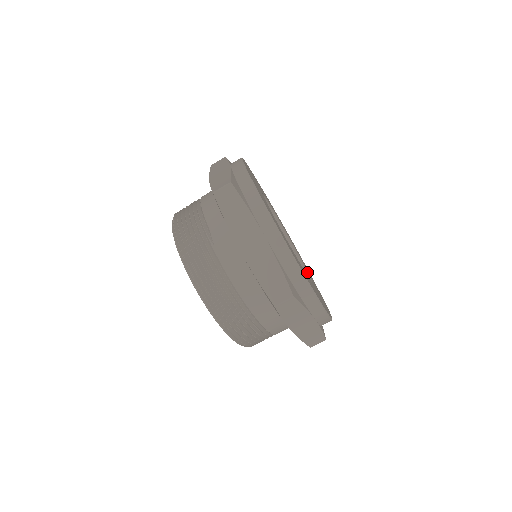
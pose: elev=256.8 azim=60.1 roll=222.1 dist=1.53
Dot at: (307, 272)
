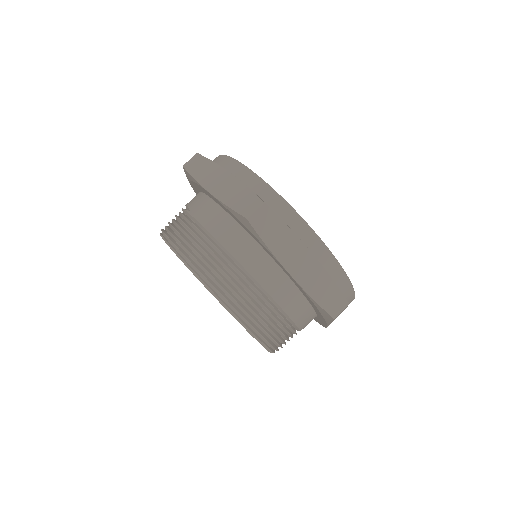
Dot at: occluded
